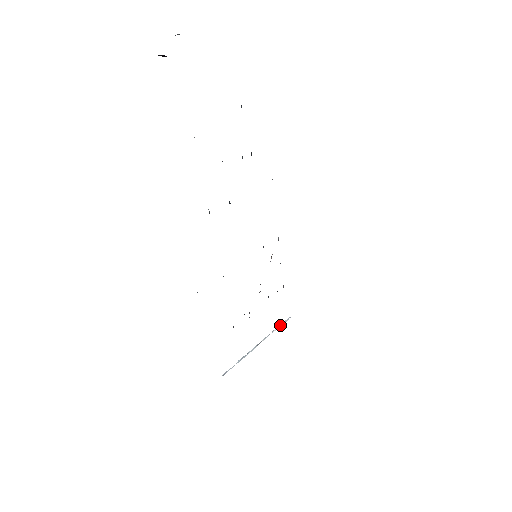
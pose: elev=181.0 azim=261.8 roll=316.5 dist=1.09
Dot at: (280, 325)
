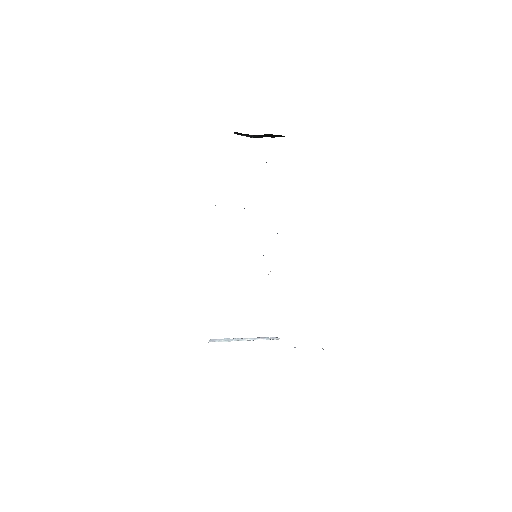
Dot at: (265, 339)
